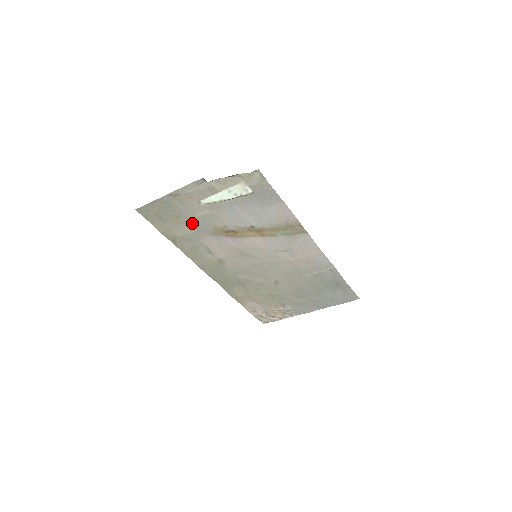
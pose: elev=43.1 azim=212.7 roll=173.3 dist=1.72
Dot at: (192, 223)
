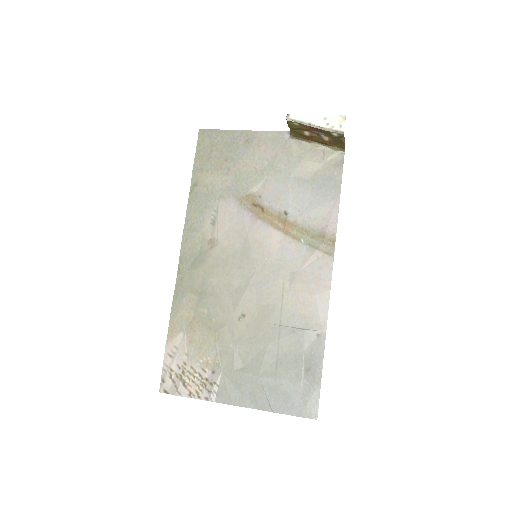
Dot at: (233, 175)
